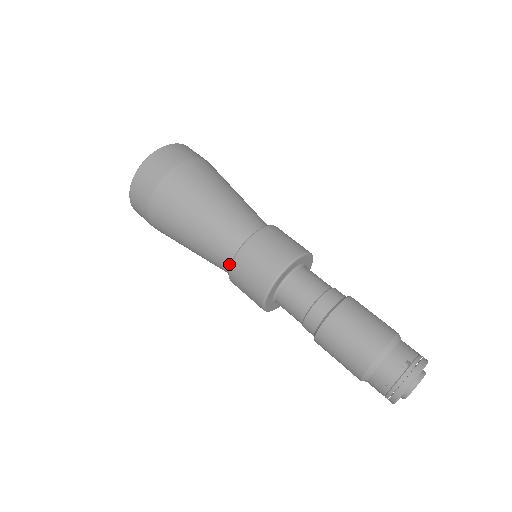
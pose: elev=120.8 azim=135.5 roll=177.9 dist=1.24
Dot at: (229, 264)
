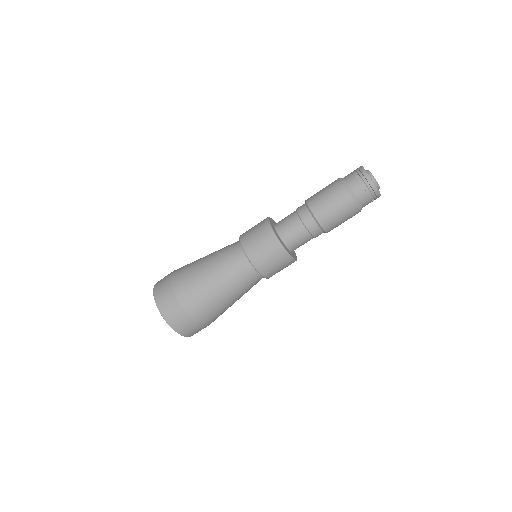
Dot at: (252, 270)
